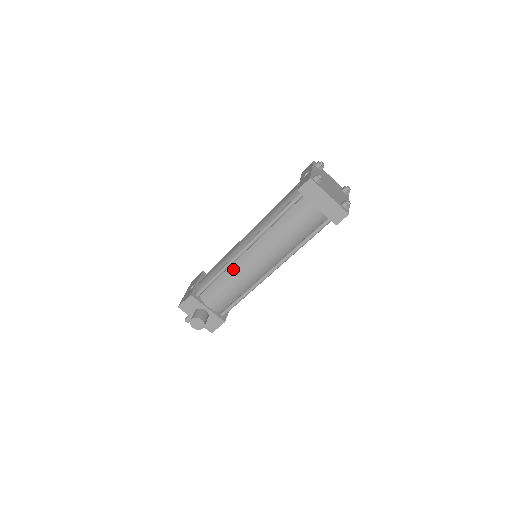
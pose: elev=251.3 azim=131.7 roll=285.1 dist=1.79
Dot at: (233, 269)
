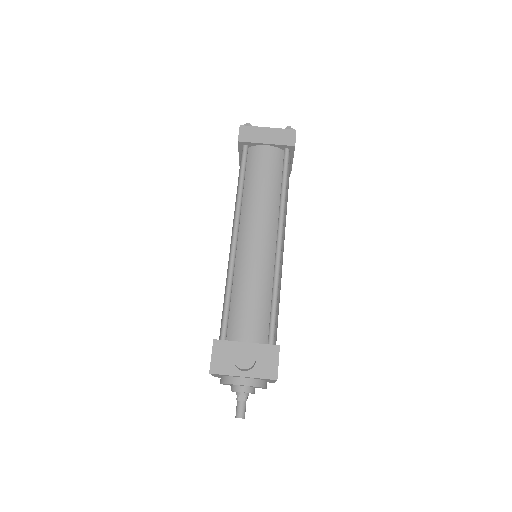
Dot at: (239, 269)
